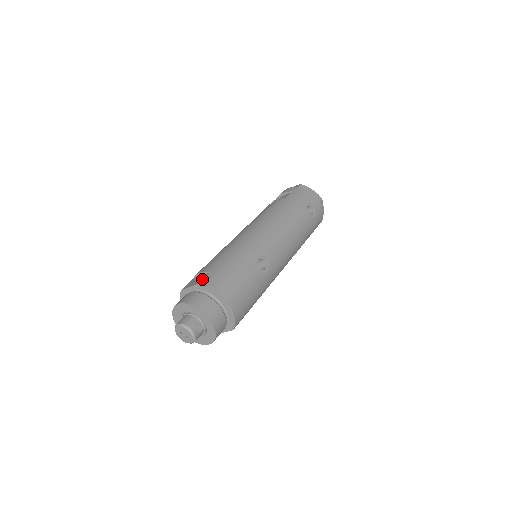
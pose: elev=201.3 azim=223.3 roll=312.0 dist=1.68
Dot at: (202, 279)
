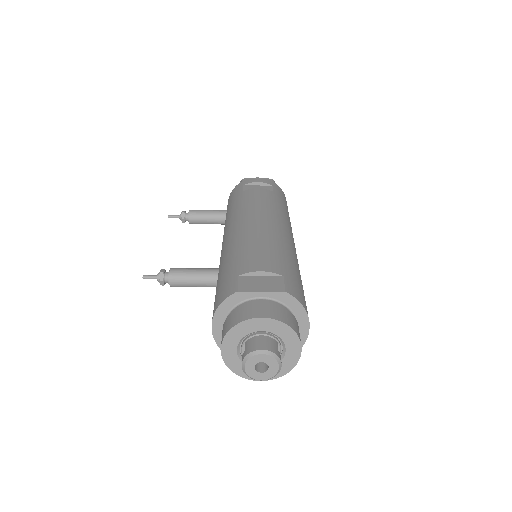
Dot at: (281, 285)
